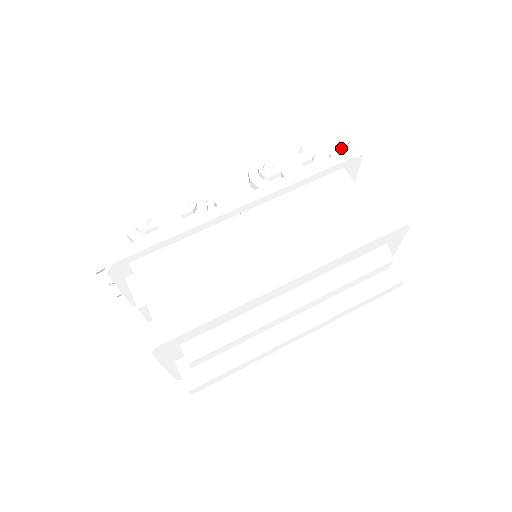
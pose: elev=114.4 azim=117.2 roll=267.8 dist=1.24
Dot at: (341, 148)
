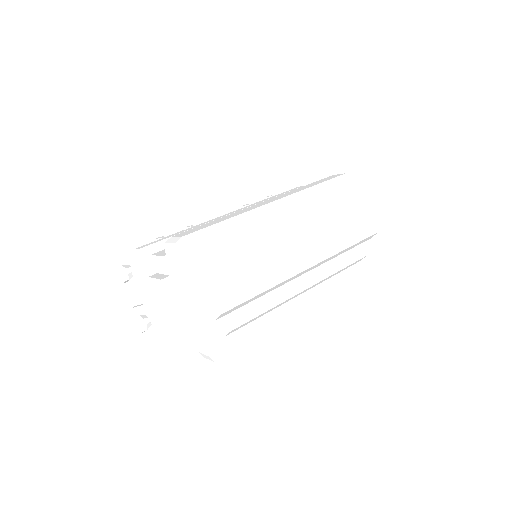
Dot at: occluded
